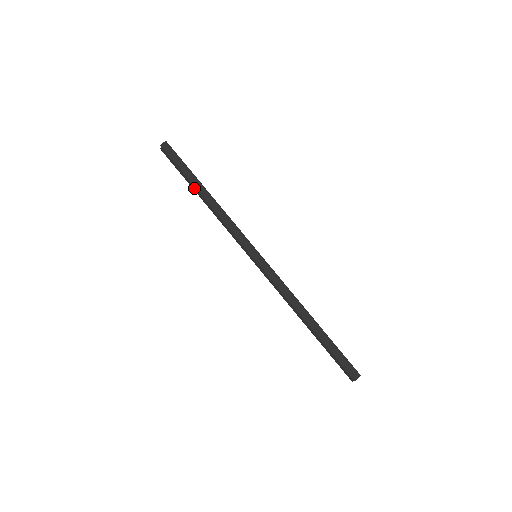
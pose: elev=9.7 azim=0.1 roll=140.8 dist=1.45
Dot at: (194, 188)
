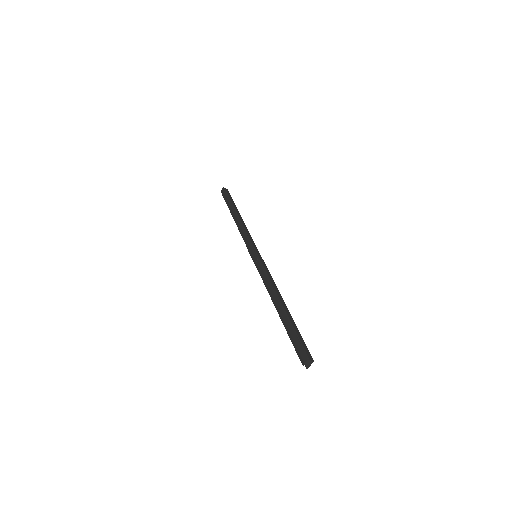
Dot at: occluded
